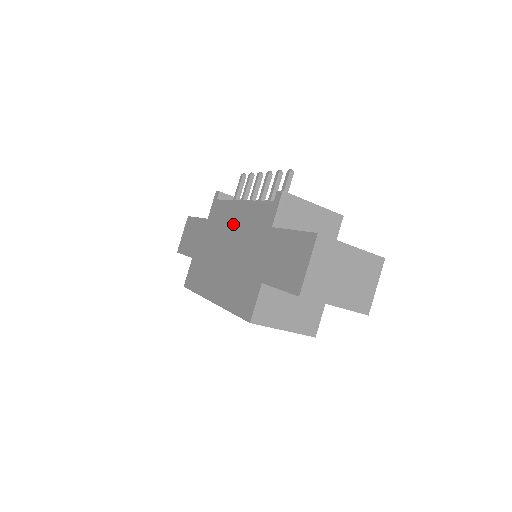
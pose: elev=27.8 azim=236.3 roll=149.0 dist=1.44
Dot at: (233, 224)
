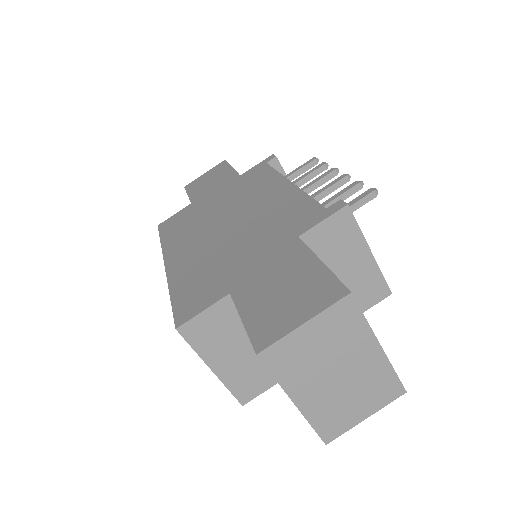
Dot at: (260, 200)
